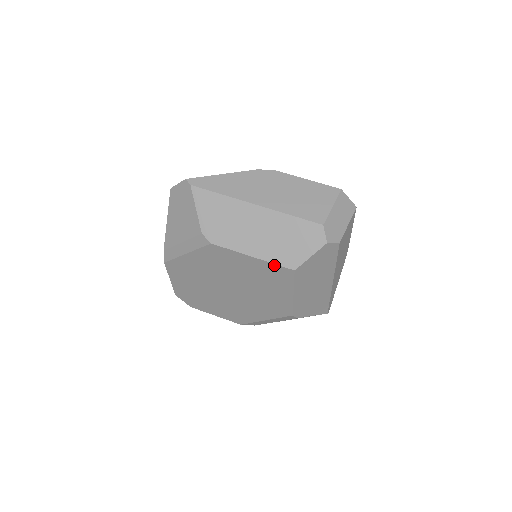
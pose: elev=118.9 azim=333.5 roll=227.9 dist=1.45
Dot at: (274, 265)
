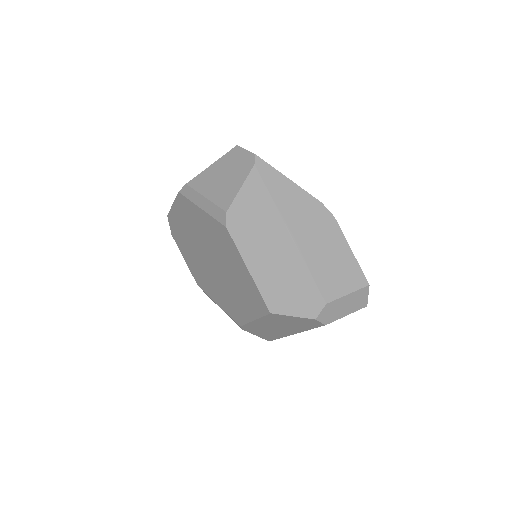
Dot at: (259, 293)
